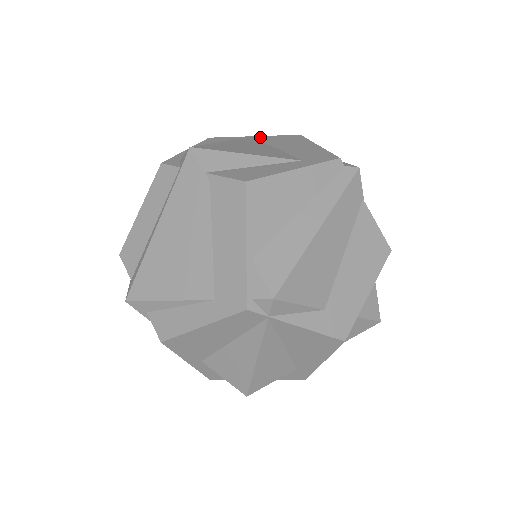
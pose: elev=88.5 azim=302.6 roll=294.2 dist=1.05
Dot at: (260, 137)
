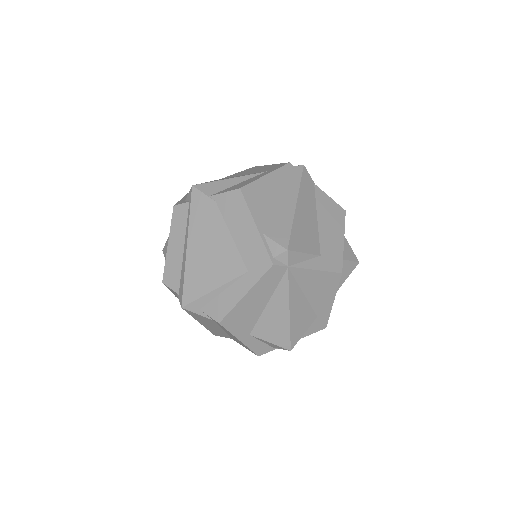
Dot at: (227, 177)
